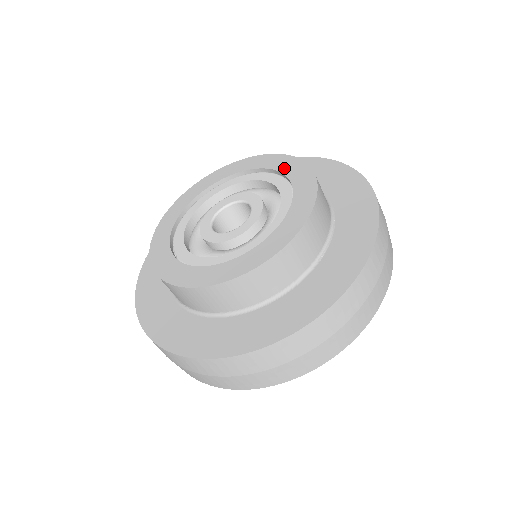
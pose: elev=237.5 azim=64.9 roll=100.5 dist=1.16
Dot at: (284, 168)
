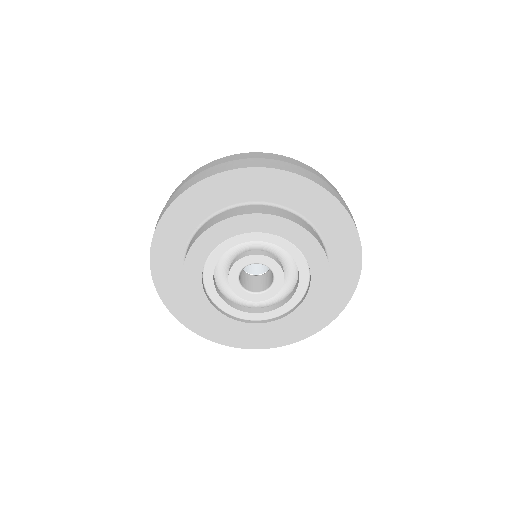
Dot at: occluded
